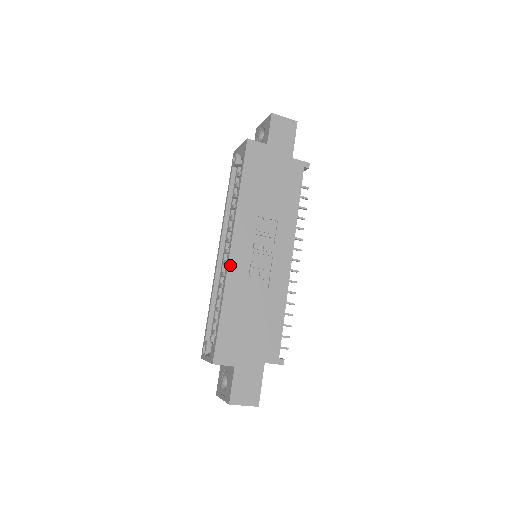
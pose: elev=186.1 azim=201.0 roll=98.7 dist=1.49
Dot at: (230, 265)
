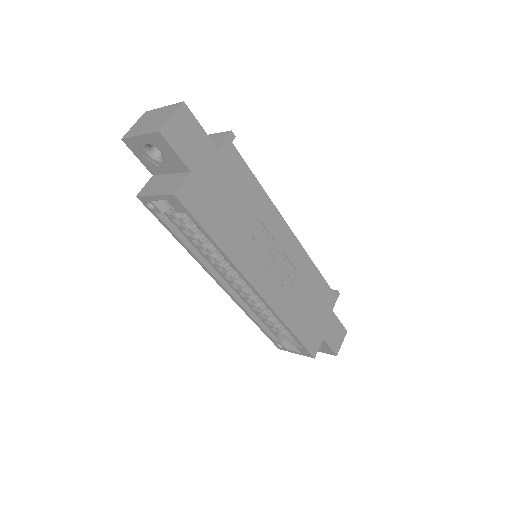
Dot at: (269, 302)
